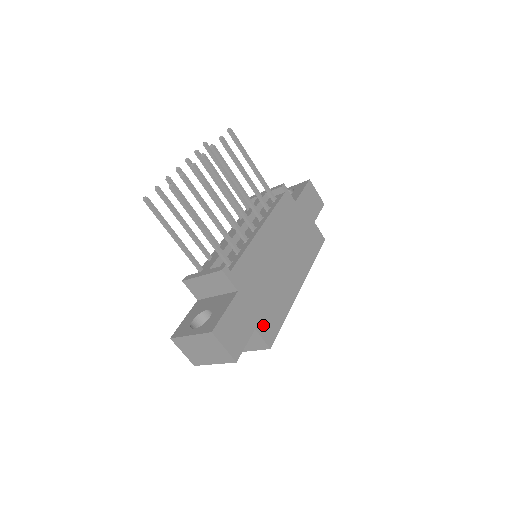
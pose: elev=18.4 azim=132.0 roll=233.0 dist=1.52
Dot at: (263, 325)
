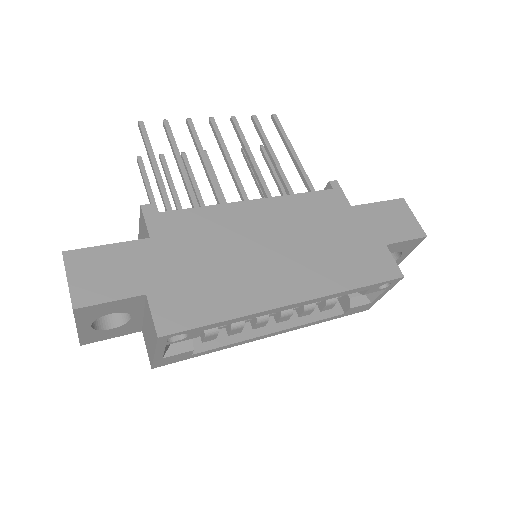
Dot at: (167, 300)
